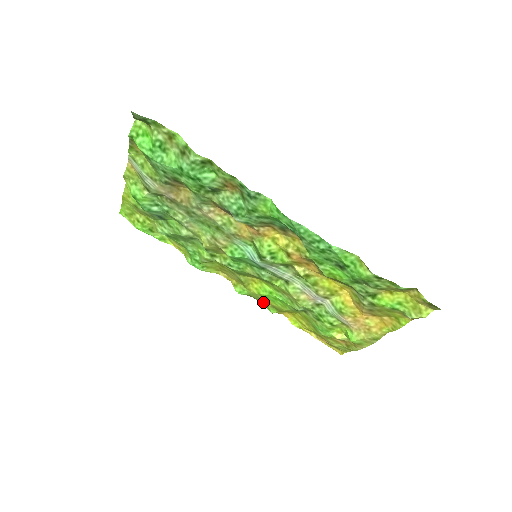
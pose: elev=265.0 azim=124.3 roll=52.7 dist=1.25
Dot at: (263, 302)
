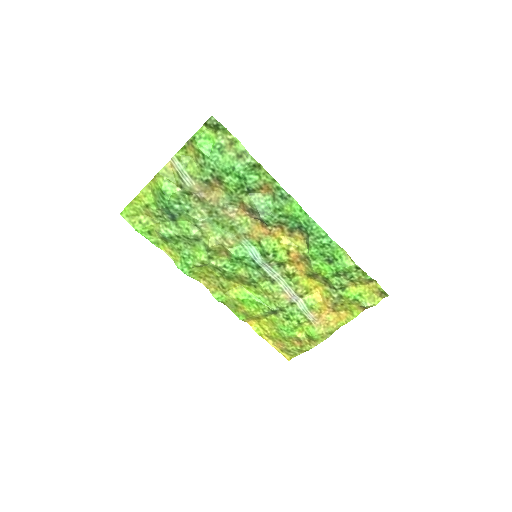
Dot at: (235, 309)
